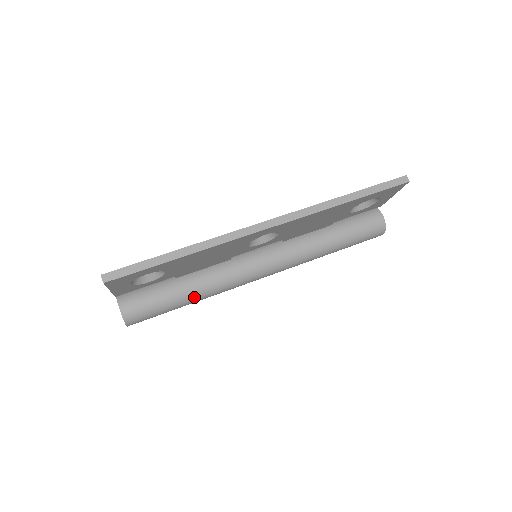
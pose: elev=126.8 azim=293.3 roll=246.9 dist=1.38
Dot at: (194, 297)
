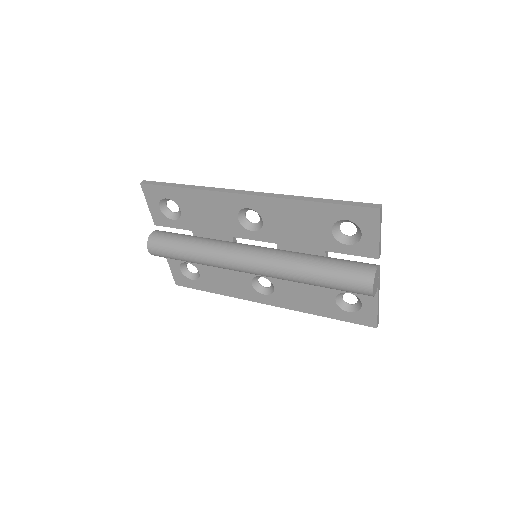
Dot at: (192, 251)
